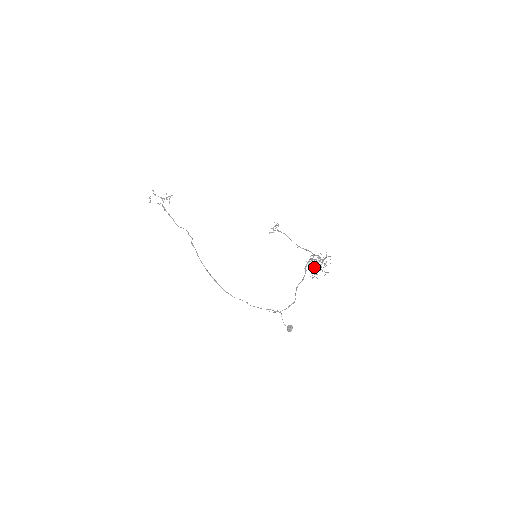
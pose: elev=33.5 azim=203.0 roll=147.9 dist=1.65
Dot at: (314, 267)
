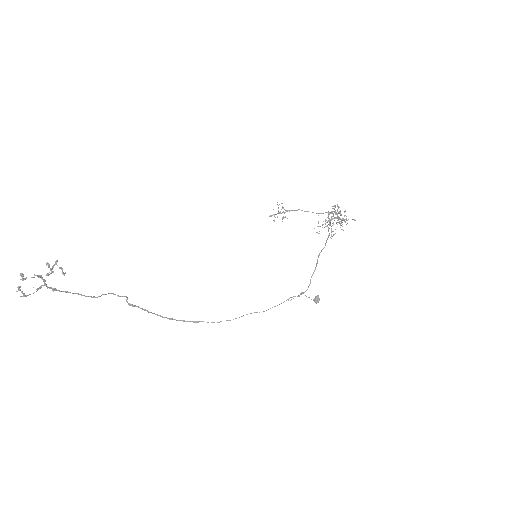
Dot at: occluded
